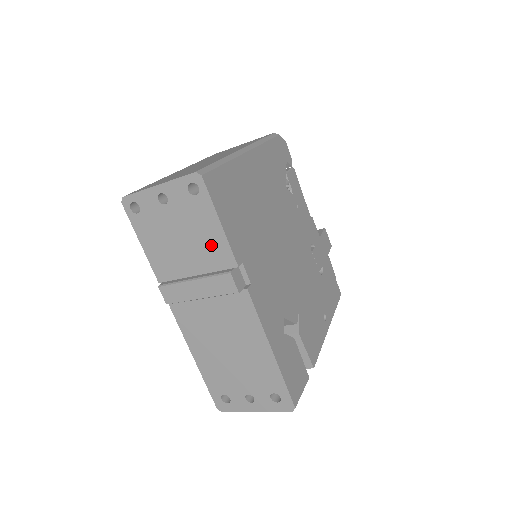
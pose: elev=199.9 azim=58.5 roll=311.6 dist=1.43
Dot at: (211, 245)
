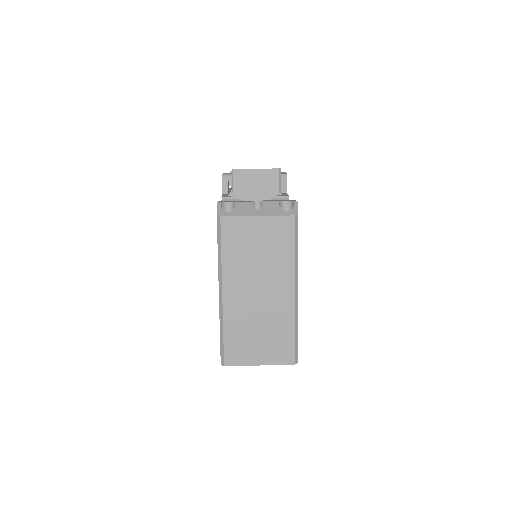
Dot at: occluded
